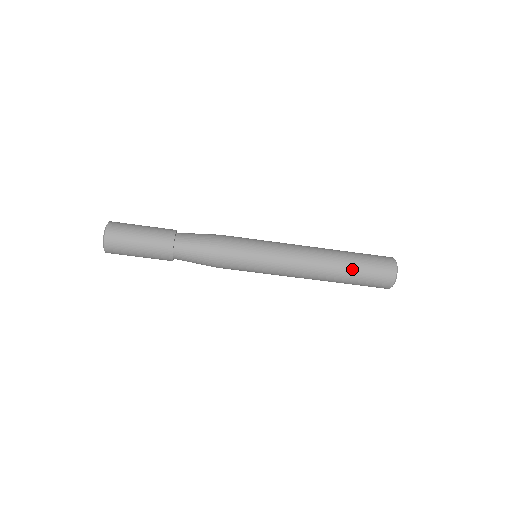
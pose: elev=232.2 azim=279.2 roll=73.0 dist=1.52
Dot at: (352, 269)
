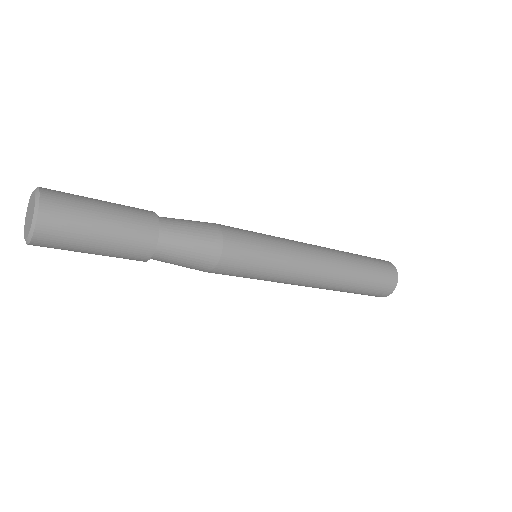
Dot at: occluded
